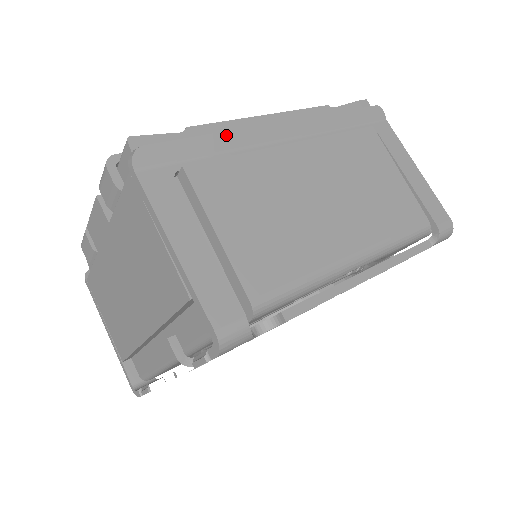
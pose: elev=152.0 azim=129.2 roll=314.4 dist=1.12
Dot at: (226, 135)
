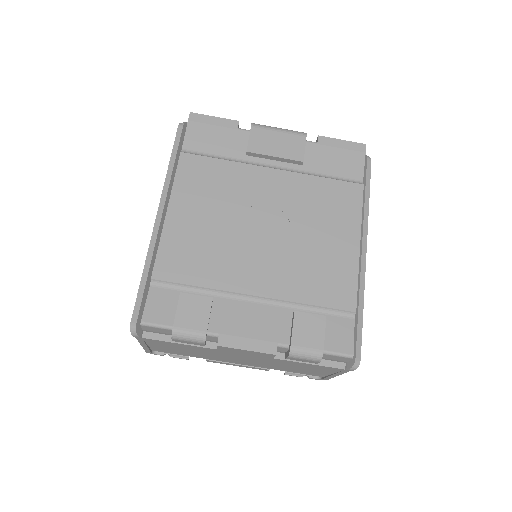
Dot at: (362, 300)
